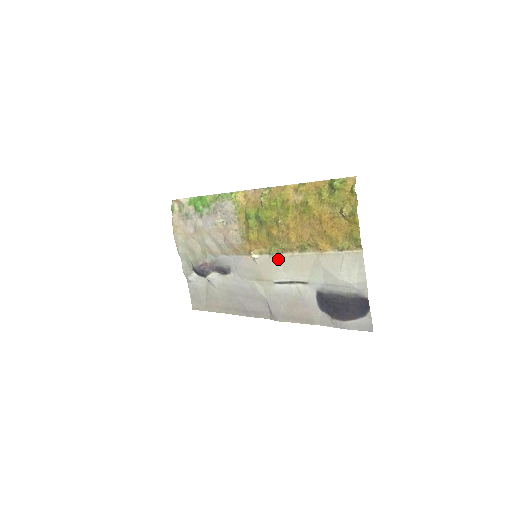
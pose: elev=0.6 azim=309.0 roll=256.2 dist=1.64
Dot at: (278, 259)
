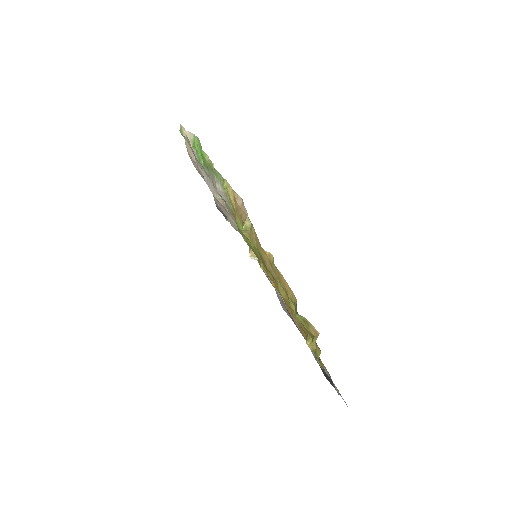
Dot at: occluded
